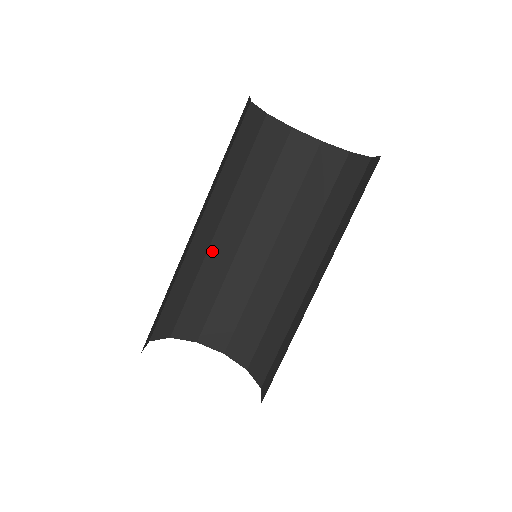
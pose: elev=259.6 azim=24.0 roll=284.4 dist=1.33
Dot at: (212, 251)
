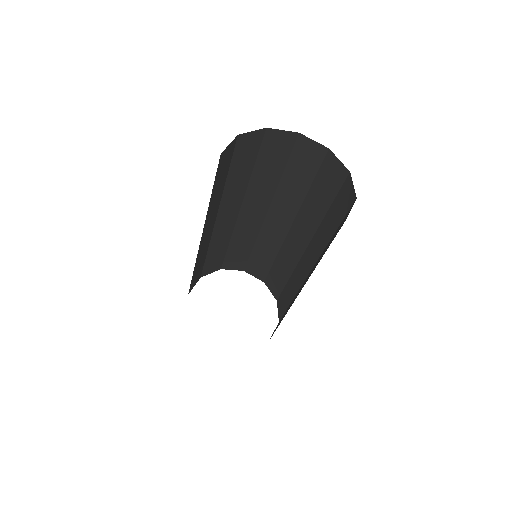
Dot at: (265, 228)
